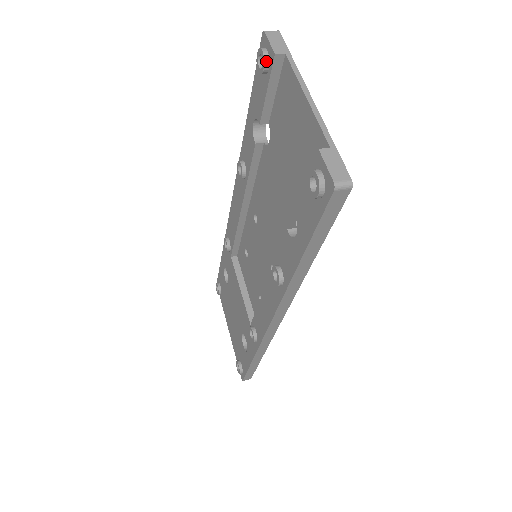
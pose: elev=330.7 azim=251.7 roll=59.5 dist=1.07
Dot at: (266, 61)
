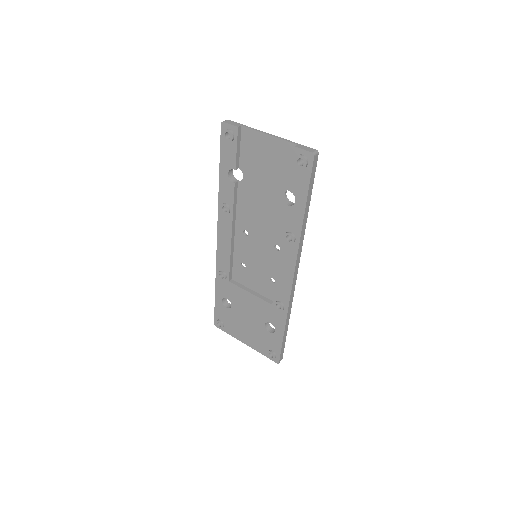
Dot at: (232, 133)
